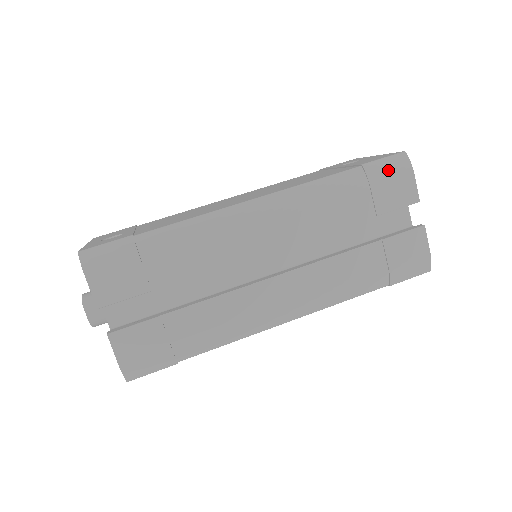
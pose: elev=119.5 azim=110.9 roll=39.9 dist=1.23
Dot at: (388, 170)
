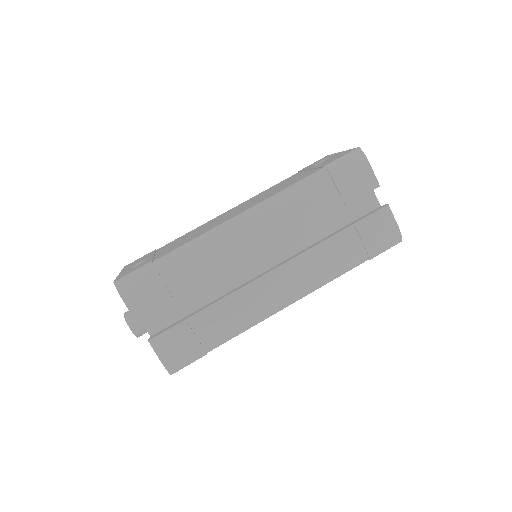
Dot at: (347, 166)
